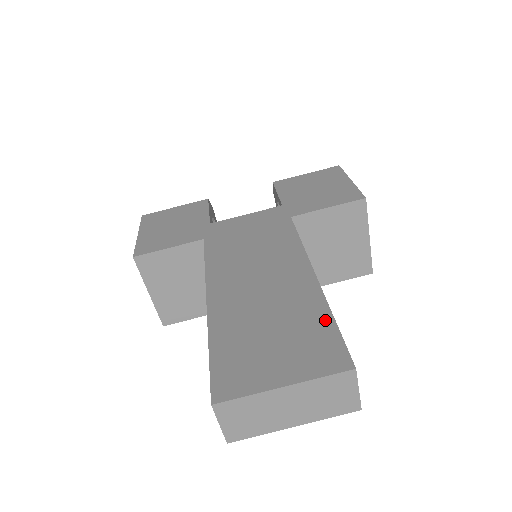
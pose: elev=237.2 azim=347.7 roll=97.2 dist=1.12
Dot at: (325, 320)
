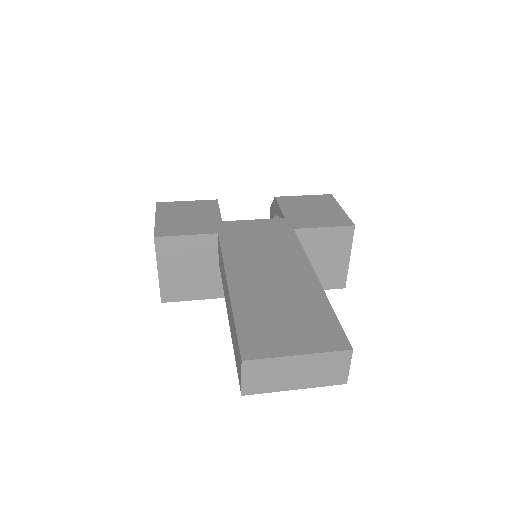
Dot at: (328, 312)
